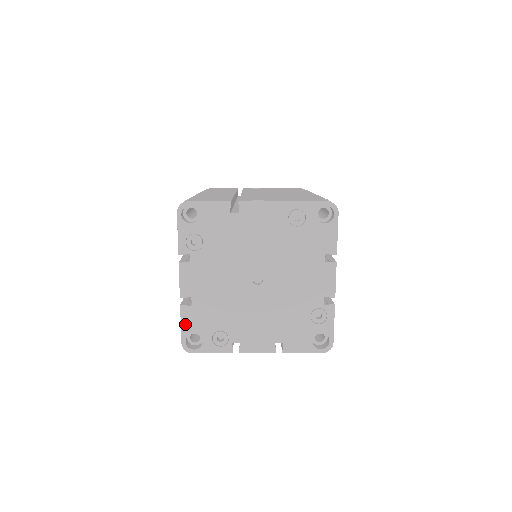
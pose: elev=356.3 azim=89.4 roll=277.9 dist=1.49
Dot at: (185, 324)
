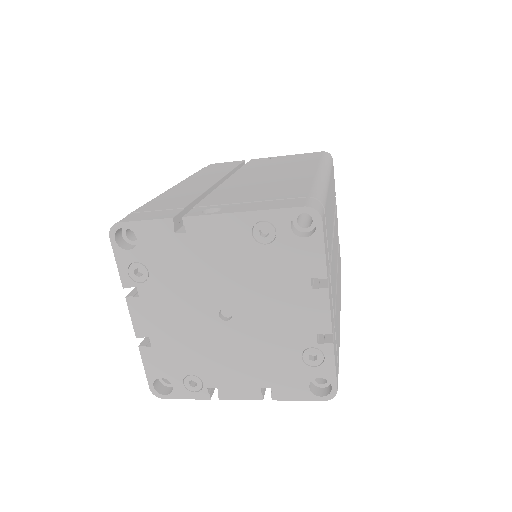
Dot at: (149, 367)
